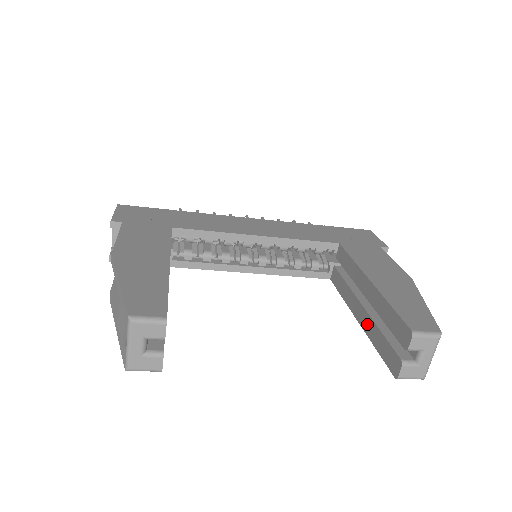
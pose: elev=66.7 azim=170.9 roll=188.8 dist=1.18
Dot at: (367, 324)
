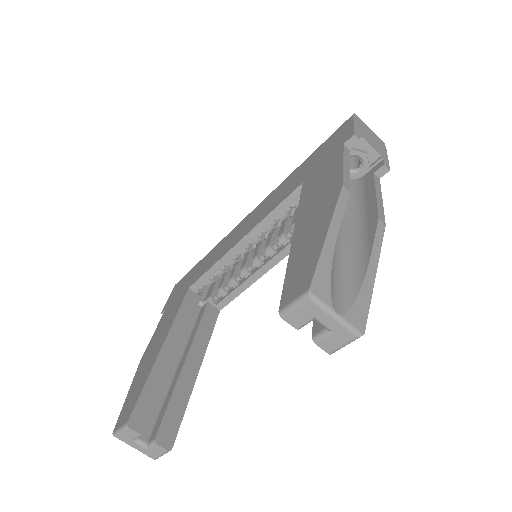
Dot at: occluded
